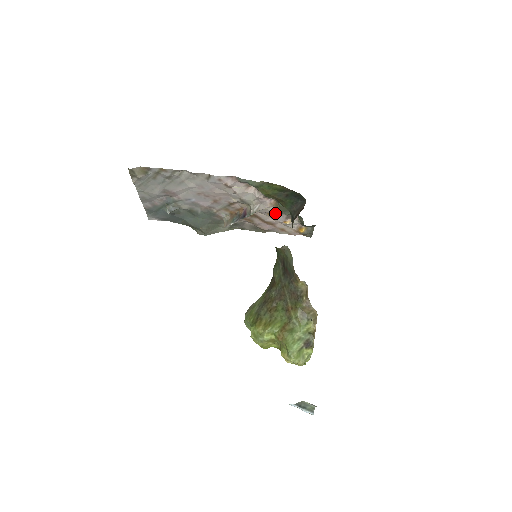
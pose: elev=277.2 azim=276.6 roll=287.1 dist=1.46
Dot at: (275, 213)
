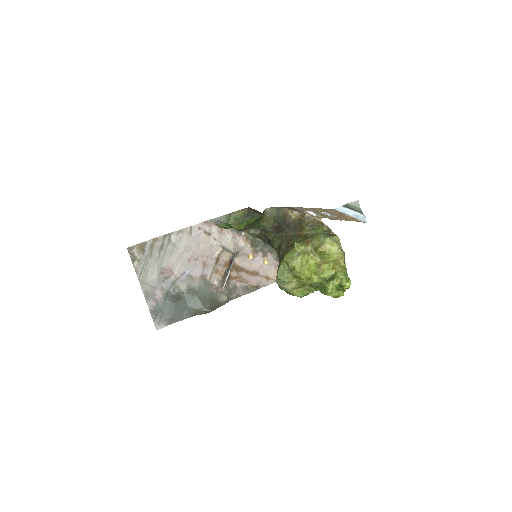
Dot at: (252, 251)
